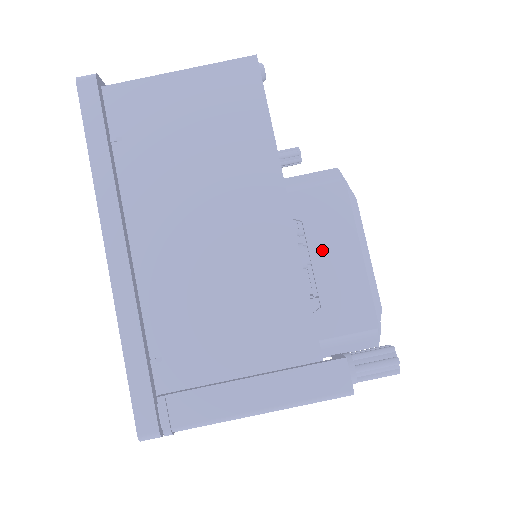
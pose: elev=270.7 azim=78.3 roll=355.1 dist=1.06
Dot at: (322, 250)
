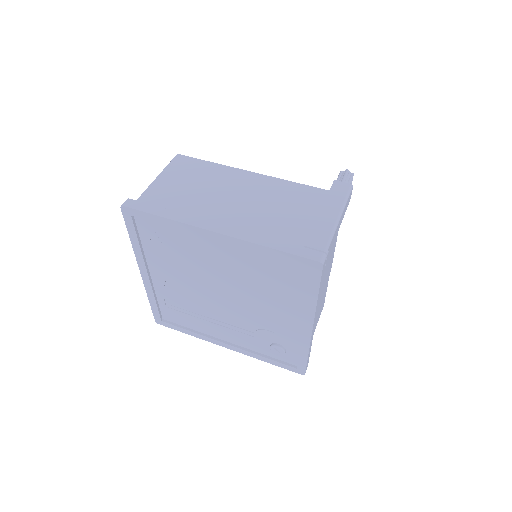
Dot at: occluded
